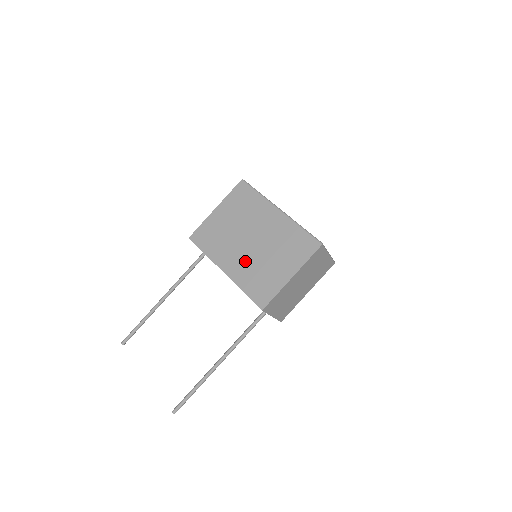
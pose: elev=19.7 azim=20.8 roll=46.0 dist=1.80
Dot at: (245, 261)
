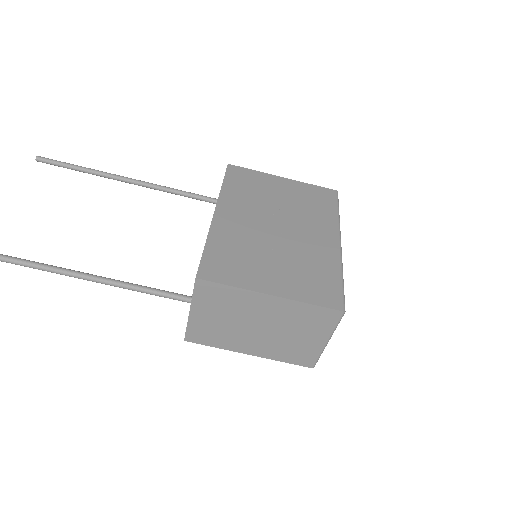
Dot at: (248, 230)
